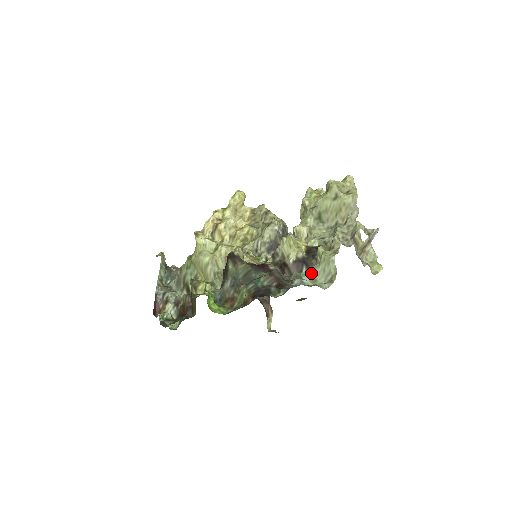
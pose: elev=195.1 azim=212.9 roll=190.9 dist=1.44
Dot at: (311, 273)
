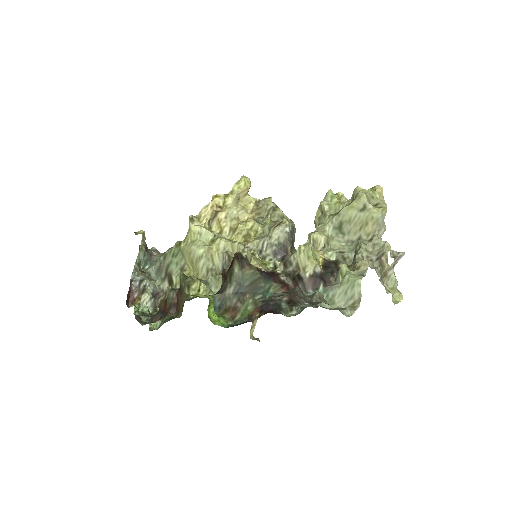
Dot at: (329, 293)
